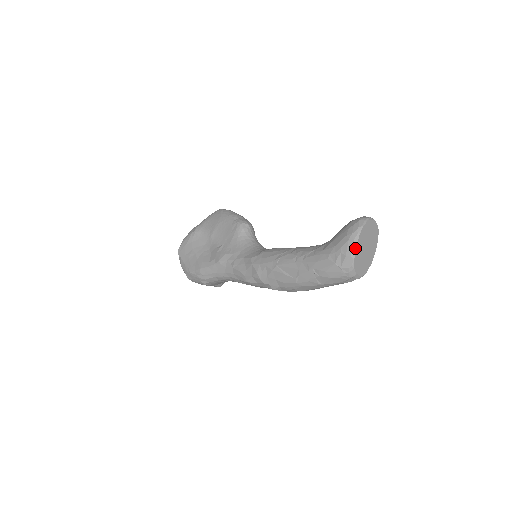
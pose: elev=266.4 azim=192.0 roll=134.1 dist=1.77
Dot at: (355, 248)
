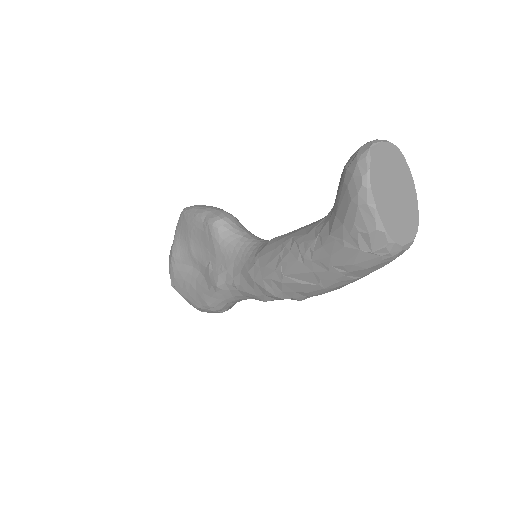
Dot at: (376, 215)
